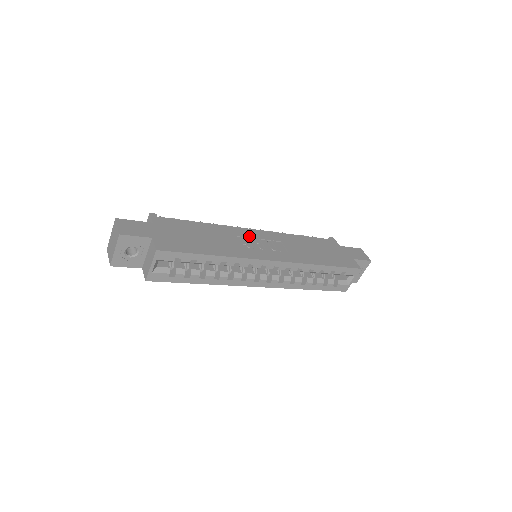
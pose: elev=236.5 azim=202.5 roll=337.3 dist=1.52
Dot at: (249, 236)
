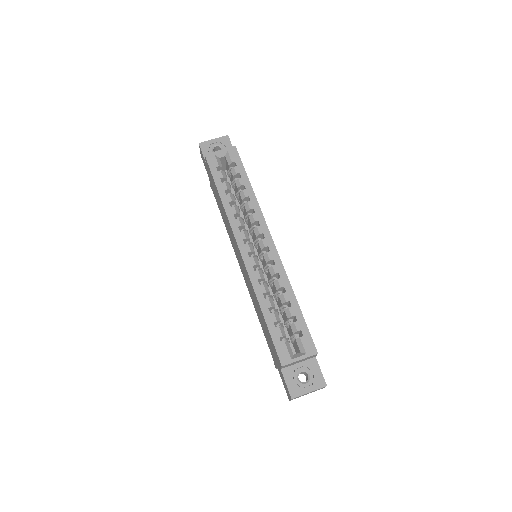
Dot at: occluded
